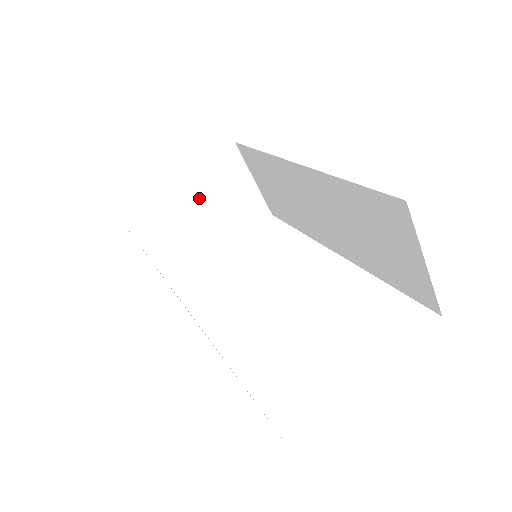
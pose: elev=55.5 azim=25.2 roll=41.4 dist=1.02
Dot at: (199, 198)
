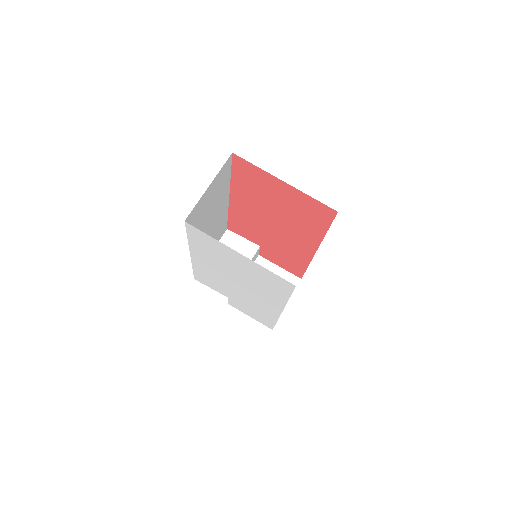
Dot at: occluded
